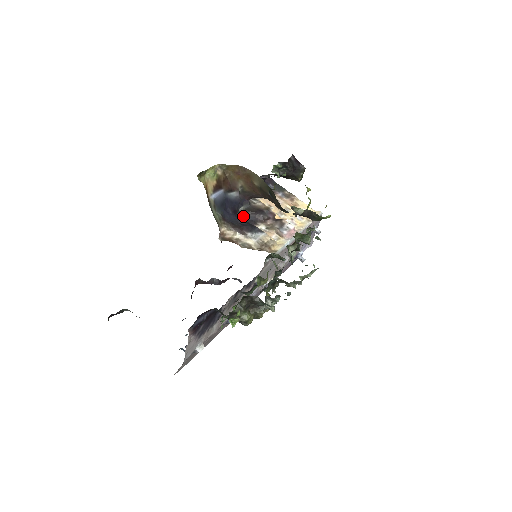
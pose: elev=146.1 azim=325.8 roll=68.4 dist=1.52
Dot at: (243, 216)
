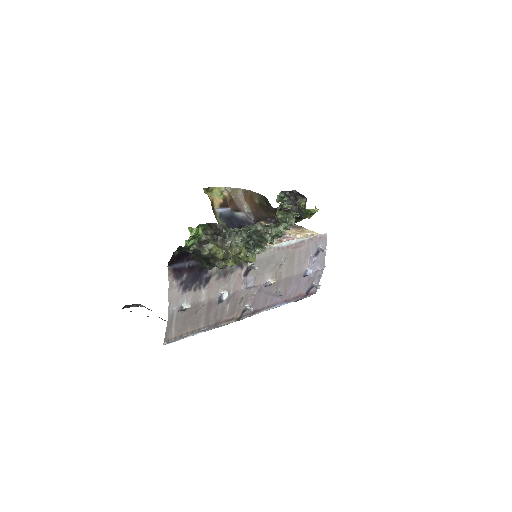
Dot at: occluded
